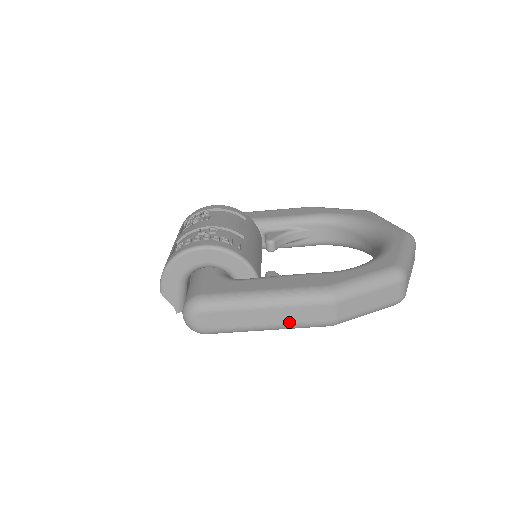
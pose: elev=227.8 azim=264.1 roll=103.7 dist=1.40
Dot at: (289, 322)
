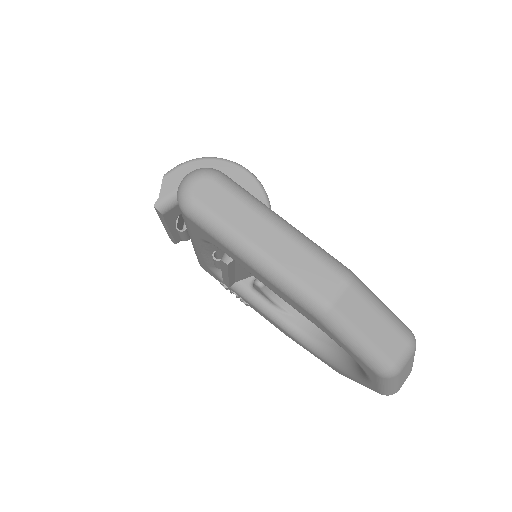
Dot at: (285, 264)
